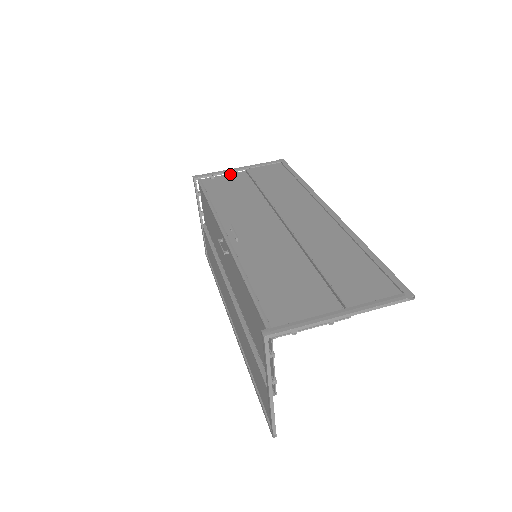
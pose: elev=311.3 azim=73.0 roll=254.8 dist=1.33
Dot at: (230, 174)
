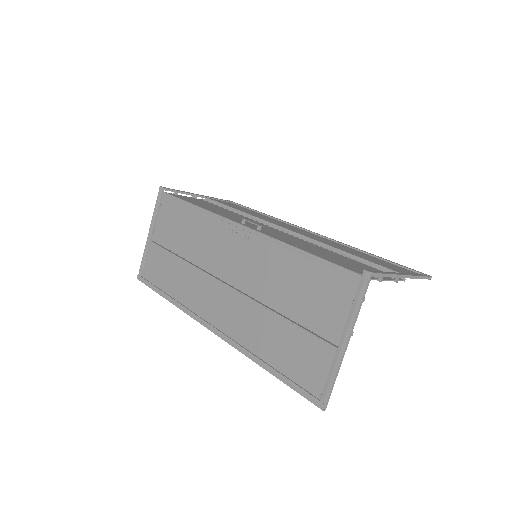
Dot at: (191, 197)
